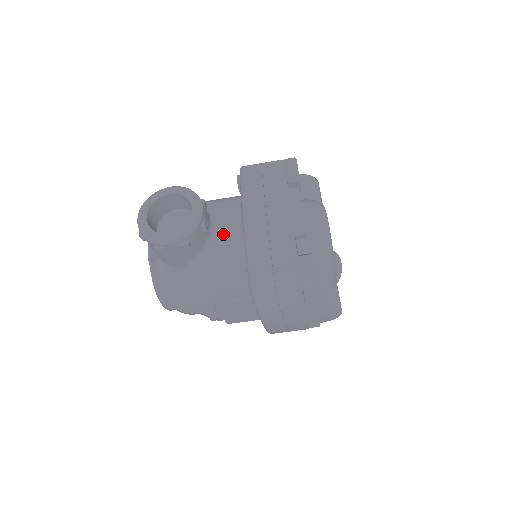
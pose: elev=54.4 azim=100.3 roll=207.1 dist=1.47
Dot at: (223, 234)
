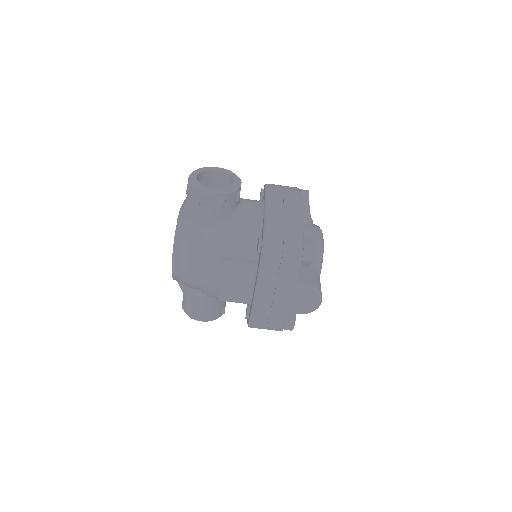
Dot at: (247, 211)
